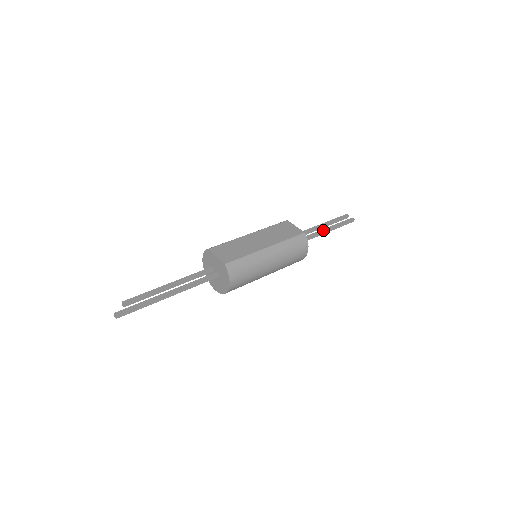
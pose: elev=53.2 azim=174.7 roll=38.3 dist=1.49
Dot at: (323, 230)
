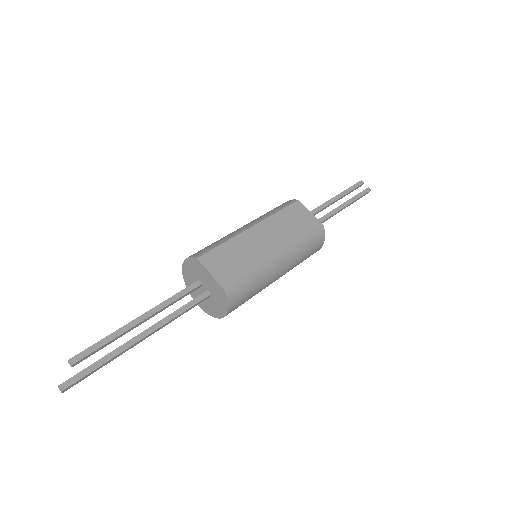
Dot at: (337, 209)
